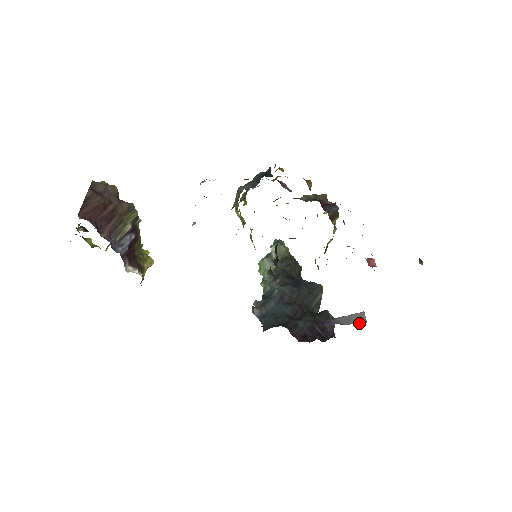
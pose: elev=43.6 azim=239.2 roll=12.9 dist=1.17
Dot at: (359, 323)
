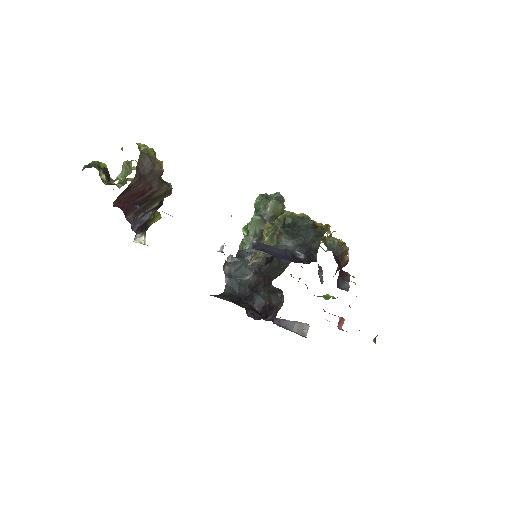
Dot at: (300, 334)
